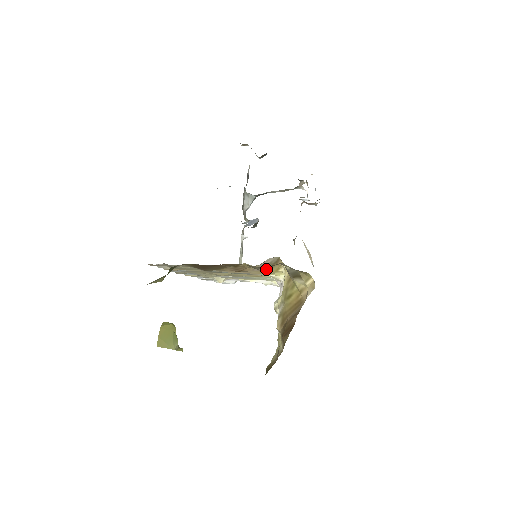
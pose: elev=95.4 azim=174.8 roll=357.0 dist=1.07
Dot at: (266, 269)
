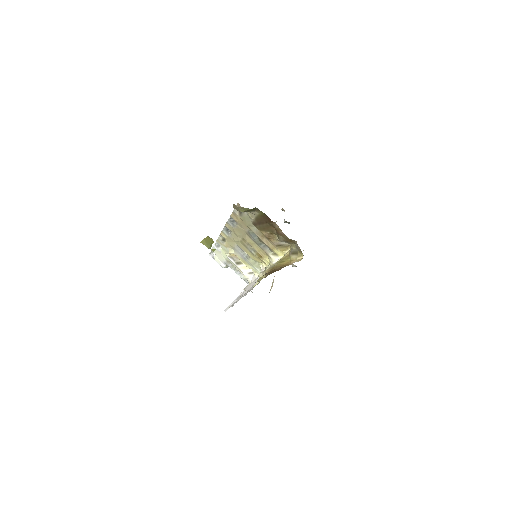
Dot at: (279, 246)
